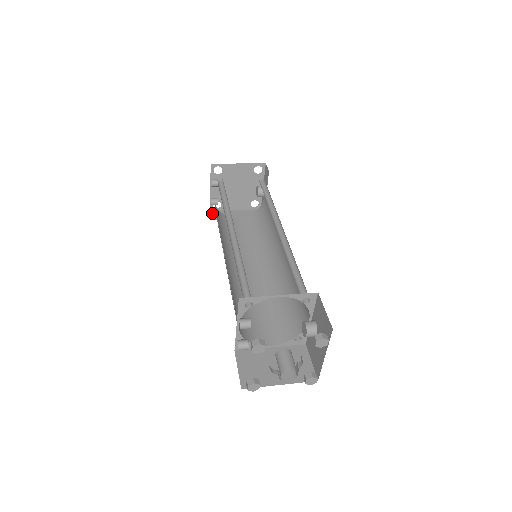
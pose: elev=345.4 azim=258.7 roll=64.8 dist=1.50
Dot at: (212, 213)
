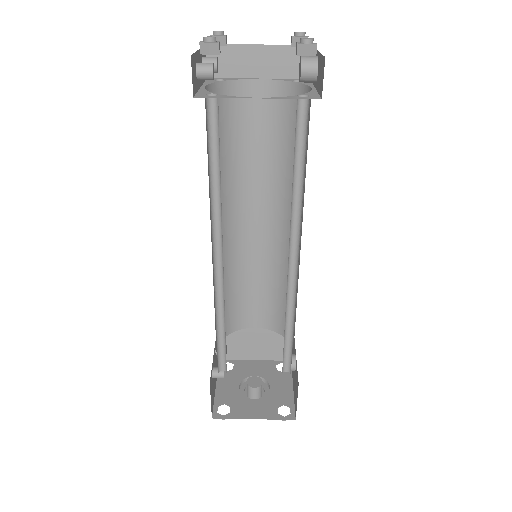
Dot at: occluded
